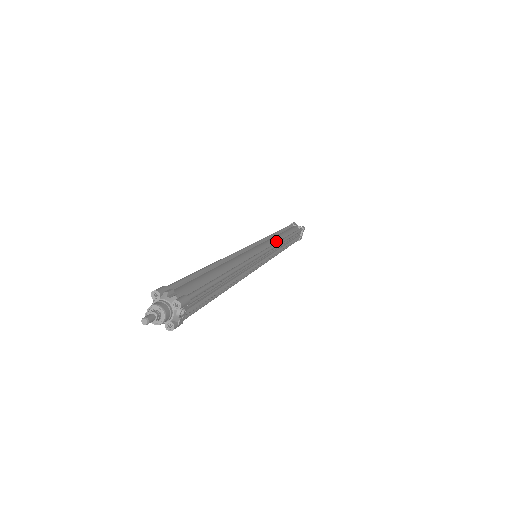
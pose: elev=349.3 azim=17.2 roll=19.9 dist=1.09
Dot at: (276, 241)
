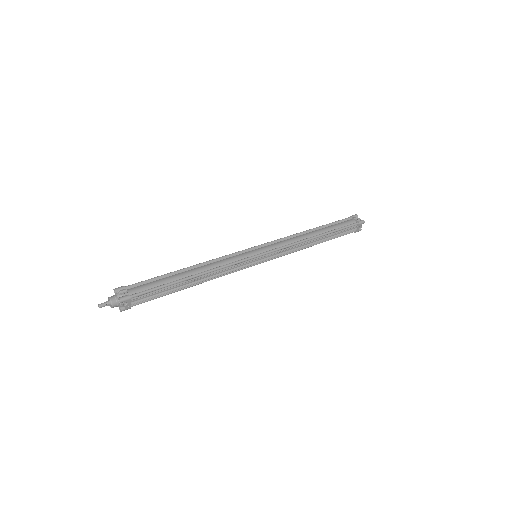
Dot at: (293, 242)
